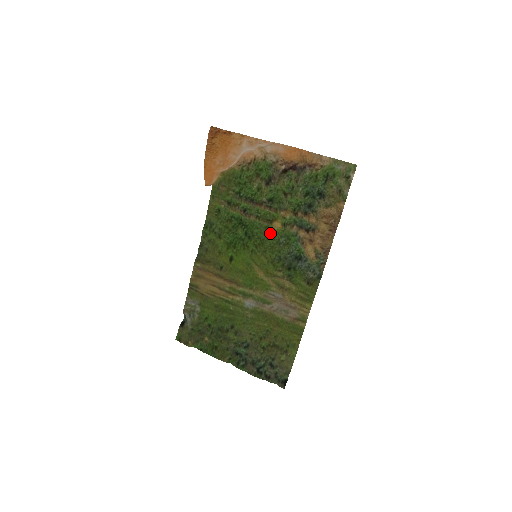
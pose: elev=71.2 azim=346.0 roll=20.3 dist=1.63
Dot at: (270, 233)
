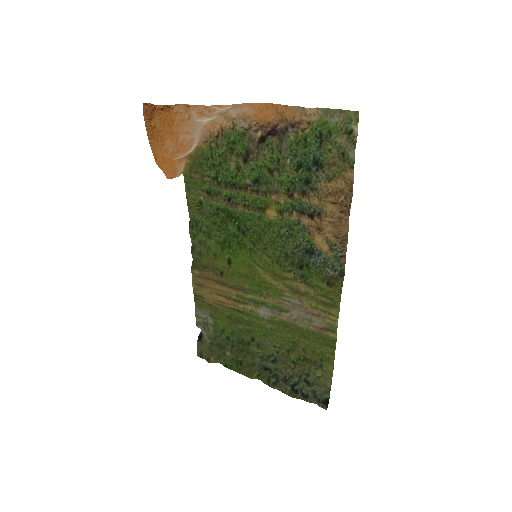
Dot at: (266, 225)
